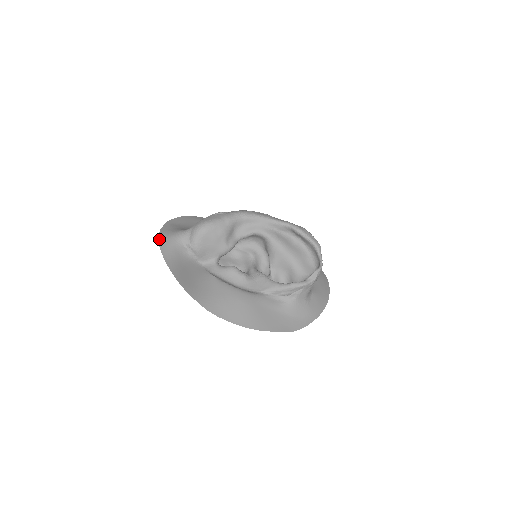
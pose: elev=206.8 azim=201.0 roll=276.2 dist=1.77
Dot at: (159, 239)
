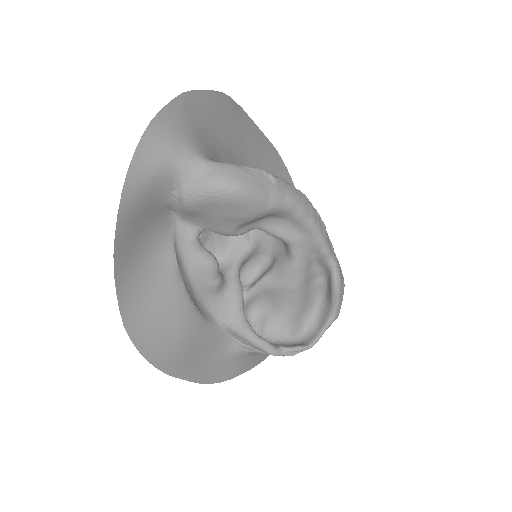
Dot at: (143, 138)
